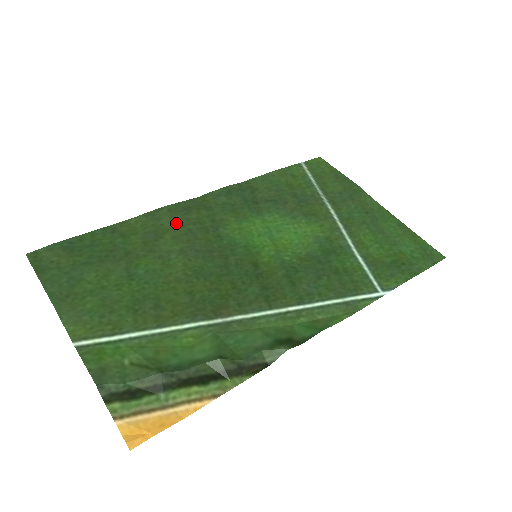
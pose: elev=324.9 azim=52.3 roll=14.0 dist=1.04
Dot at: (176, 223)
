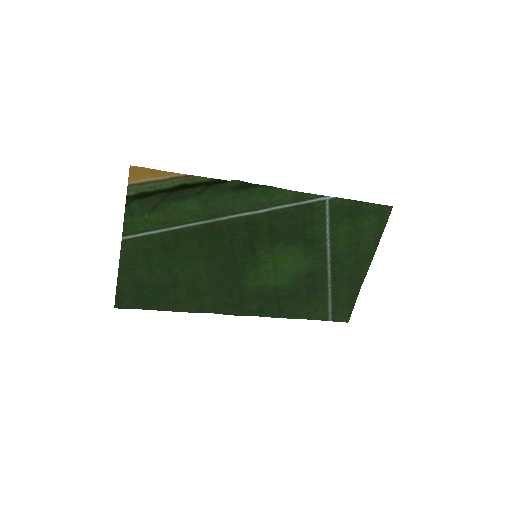
Dot at: (214, 297)
